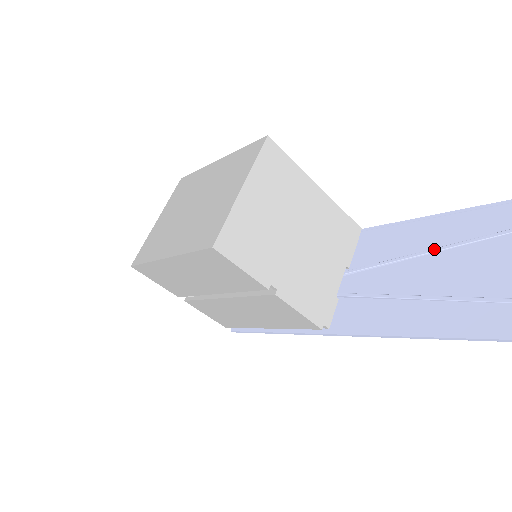
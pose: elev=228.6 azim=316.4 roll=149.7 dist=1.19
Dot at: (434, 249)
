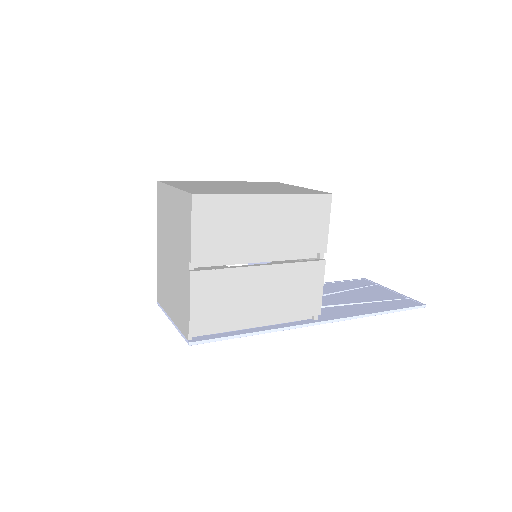
Dot at: (340, 290)
